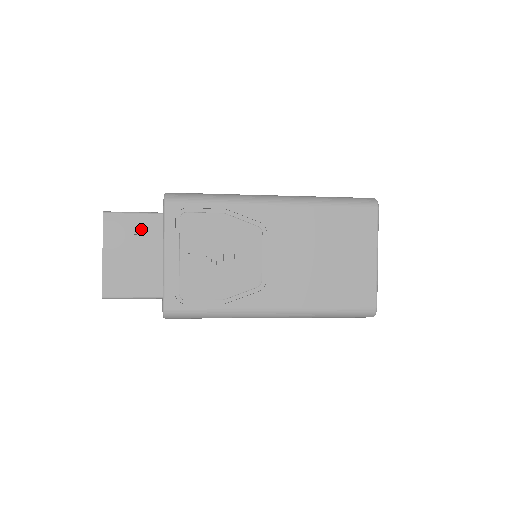
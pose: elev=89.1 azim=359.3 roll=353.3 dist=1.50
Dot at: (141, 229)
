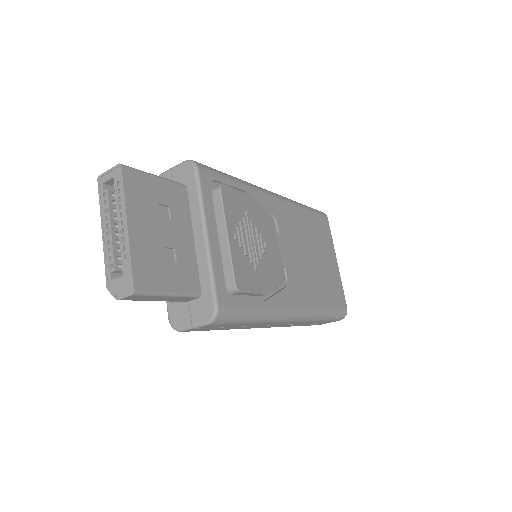
Dot at: (167, 199)
